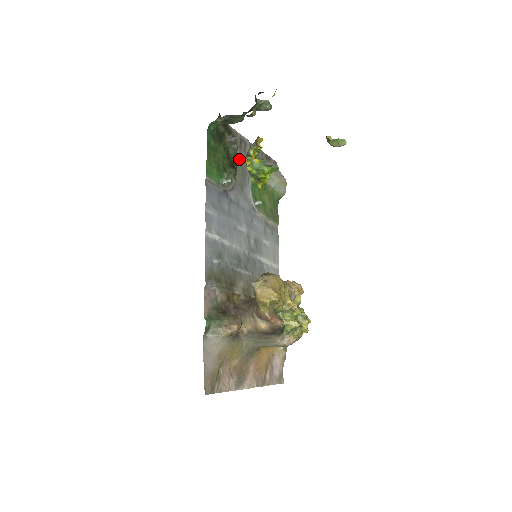
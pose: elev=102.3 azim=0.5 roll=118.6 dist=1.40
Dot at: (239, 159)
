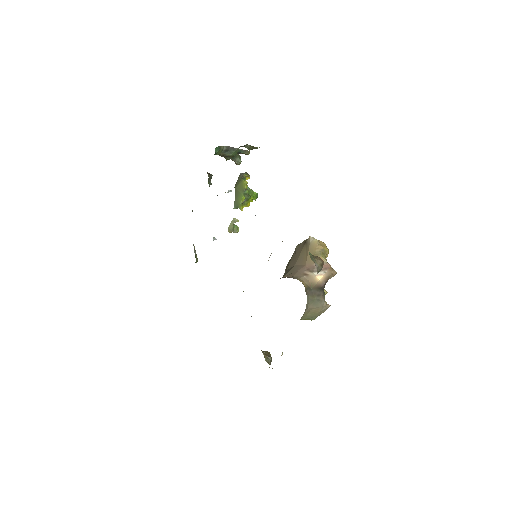
Dot at: occluded
